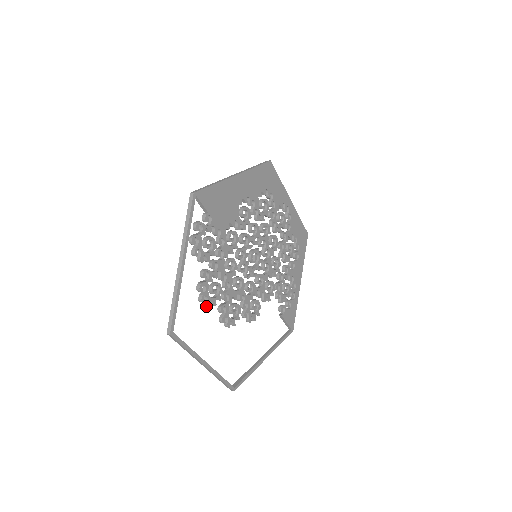
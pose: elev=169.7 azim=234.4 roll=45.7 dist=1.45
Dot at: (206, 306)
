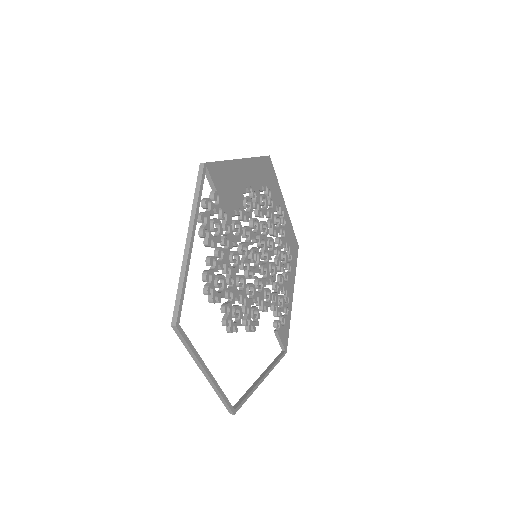
Dot at: (211, 301)
